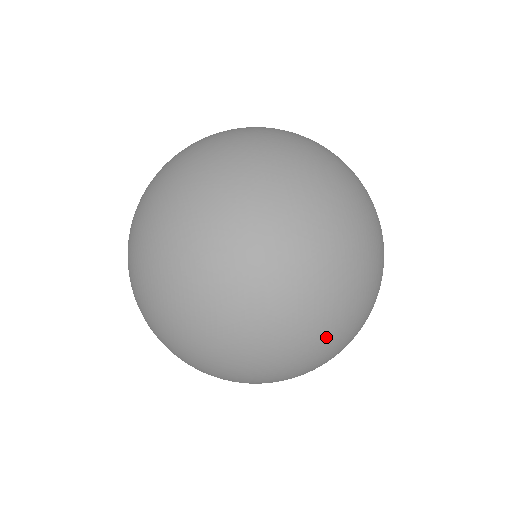
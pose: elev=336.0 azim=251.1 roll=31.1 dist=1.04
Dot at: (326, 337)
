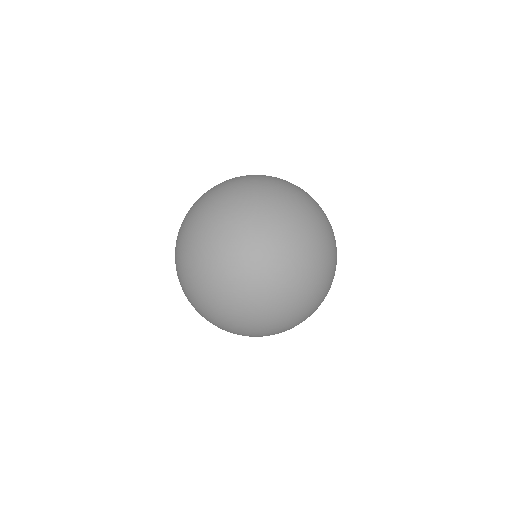
Dot at: occluded
